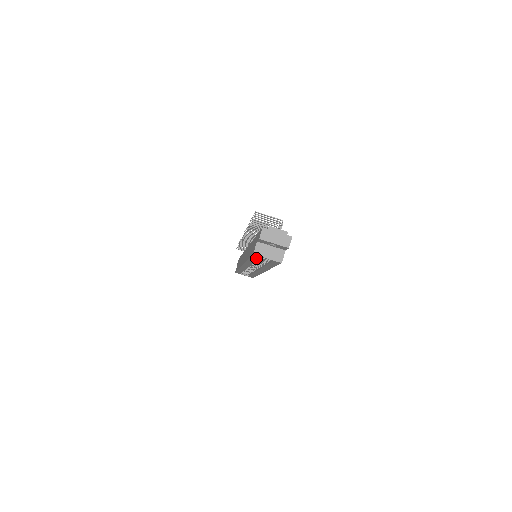
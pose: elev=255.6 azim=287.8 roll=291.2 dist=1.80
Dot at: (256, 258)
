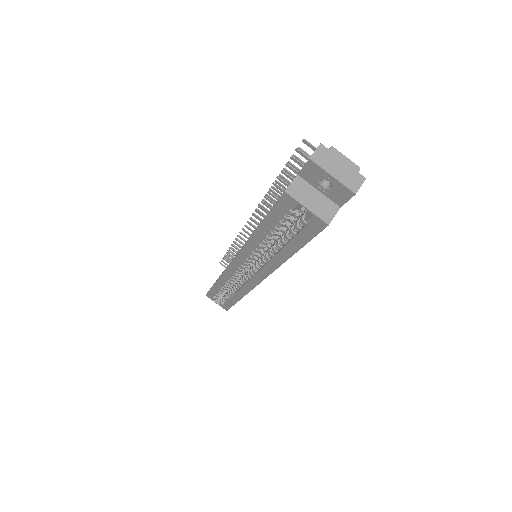
Dot at: (279, 214)
